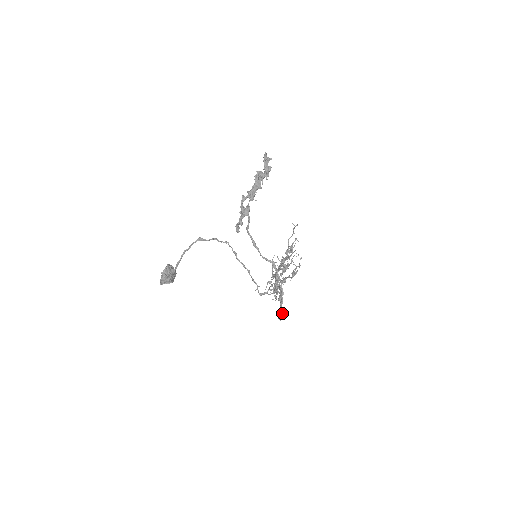
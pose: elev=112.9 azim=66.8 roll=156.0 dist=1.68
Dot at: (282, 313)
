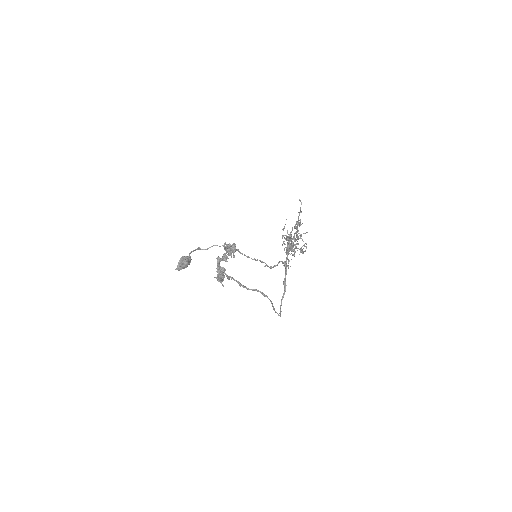
Dot at: (278, 315)
